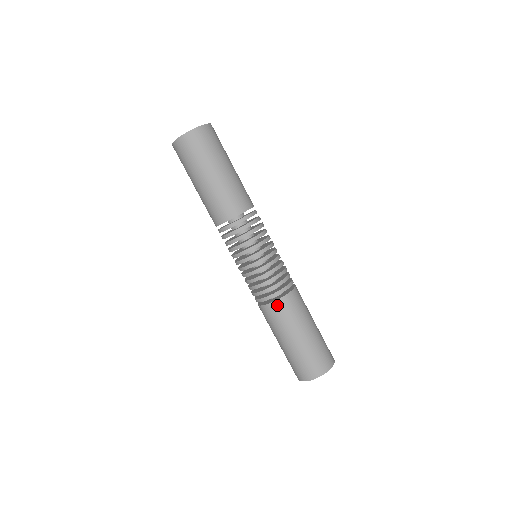
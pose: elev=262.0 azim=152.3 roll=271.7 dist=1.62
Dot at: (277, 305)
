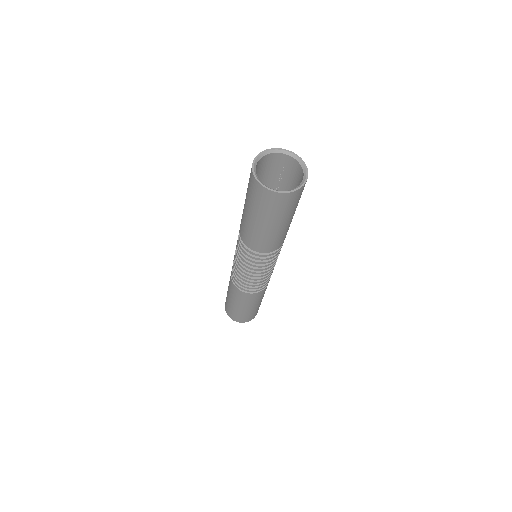
Dot at: (242, 293)
